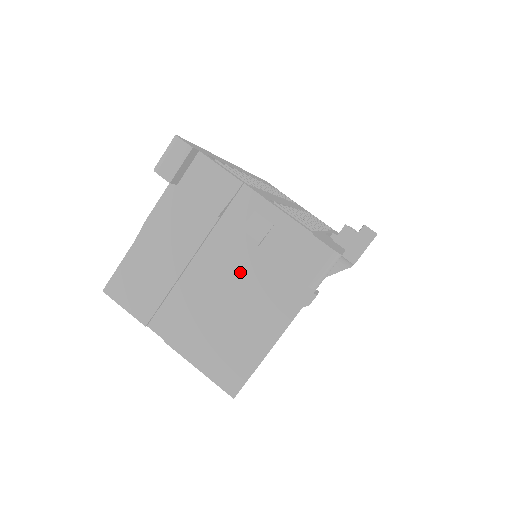
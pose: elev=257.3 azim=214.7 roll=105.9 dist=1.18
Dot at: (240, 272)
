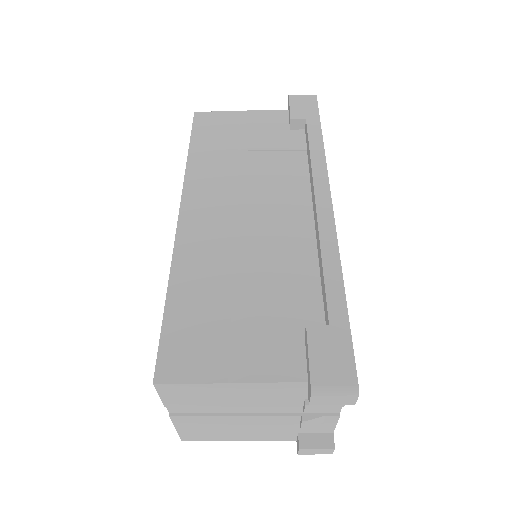
Dot at: (271, 423)
